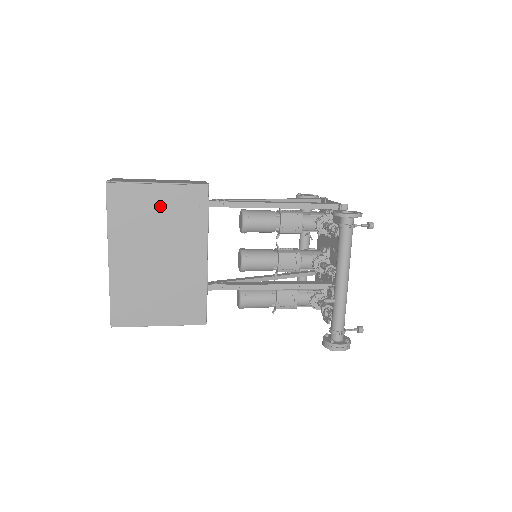
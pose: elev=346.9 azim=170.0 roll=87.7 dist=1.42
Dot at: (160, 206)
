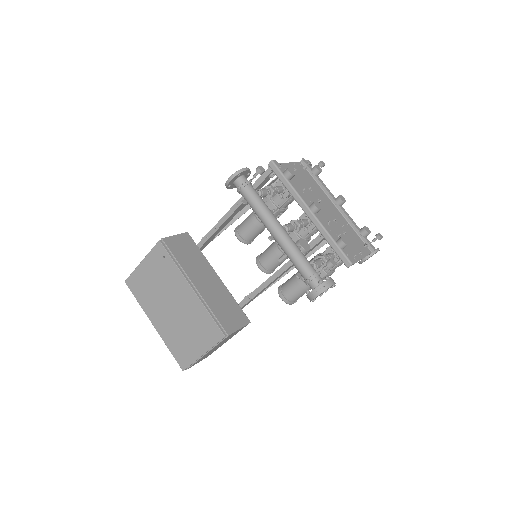
Dot at: (150, 274)
